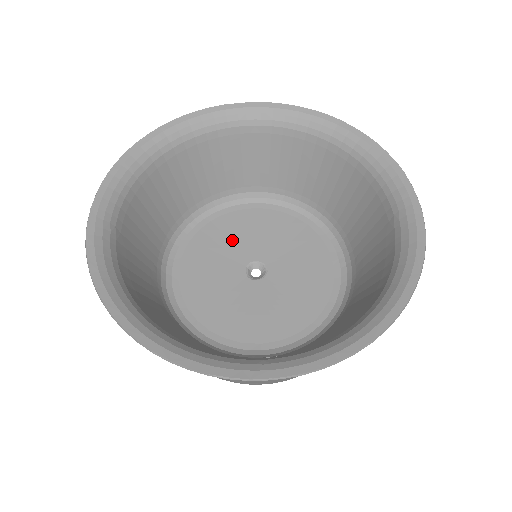
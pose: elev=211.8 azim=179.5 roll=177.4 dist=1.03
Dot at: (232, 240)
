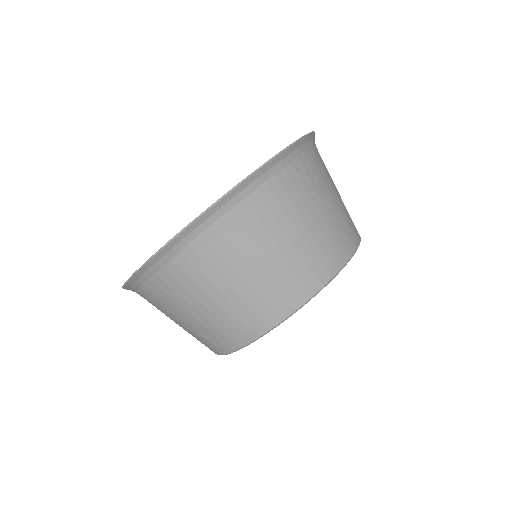
Dot at: occluded
